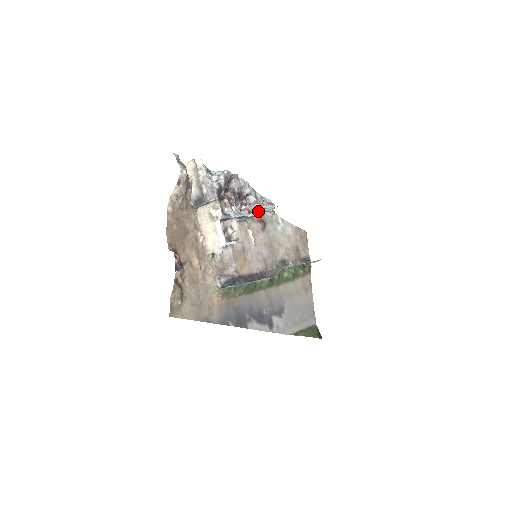
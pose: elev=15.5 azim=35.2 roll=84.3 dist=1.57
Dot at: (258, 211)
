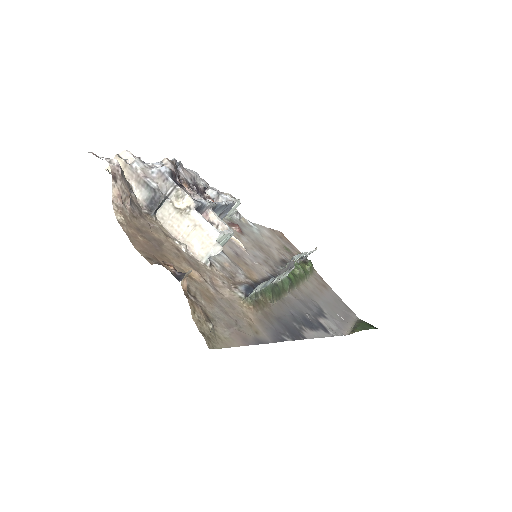
Dot at: occluded
